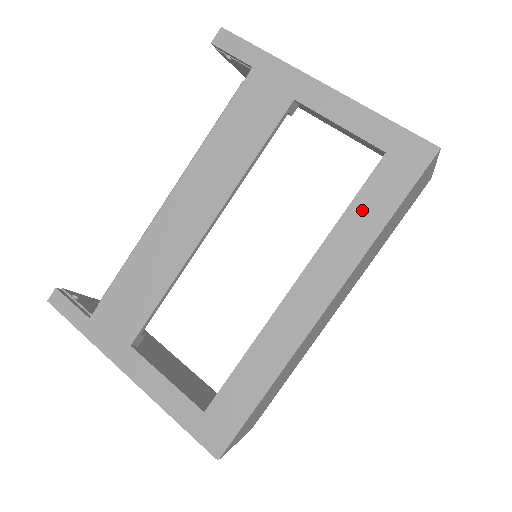
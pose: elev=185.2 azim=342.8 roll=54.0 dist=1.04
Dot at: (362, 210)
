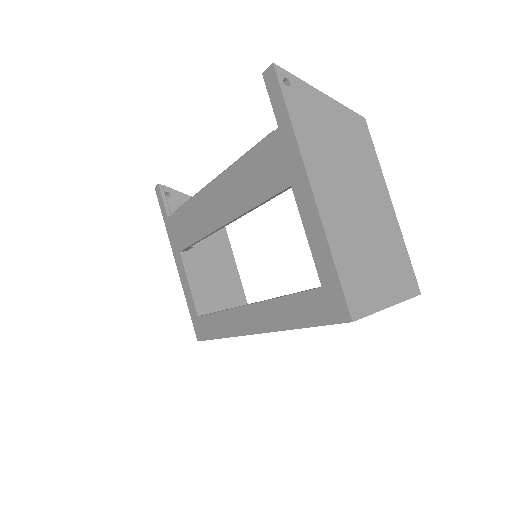
Dot at: (293, 306)
